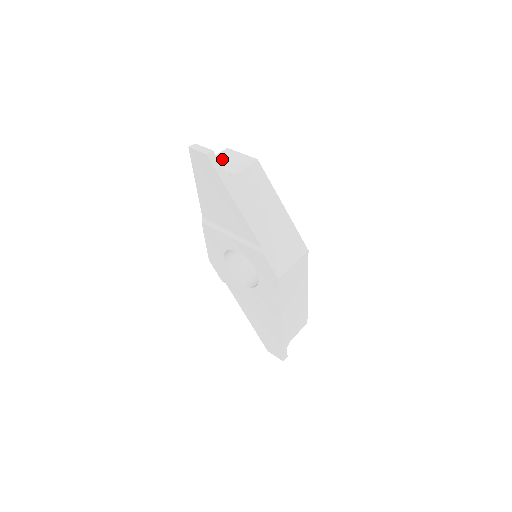
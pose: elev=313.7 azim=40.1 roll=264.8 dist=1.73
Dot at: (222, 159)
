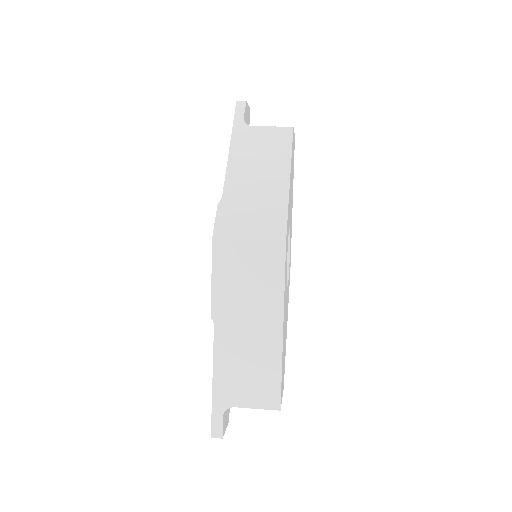
Dot at: occluded
